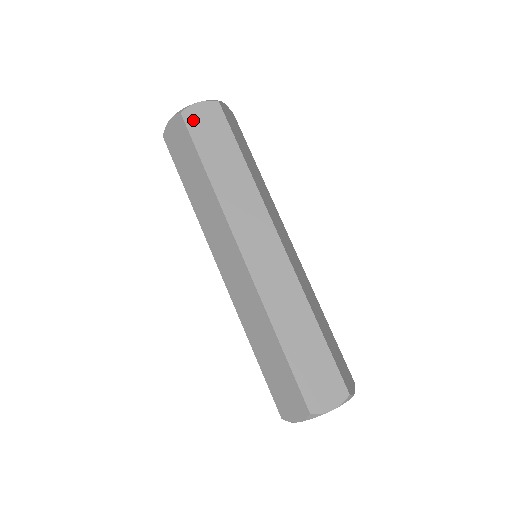
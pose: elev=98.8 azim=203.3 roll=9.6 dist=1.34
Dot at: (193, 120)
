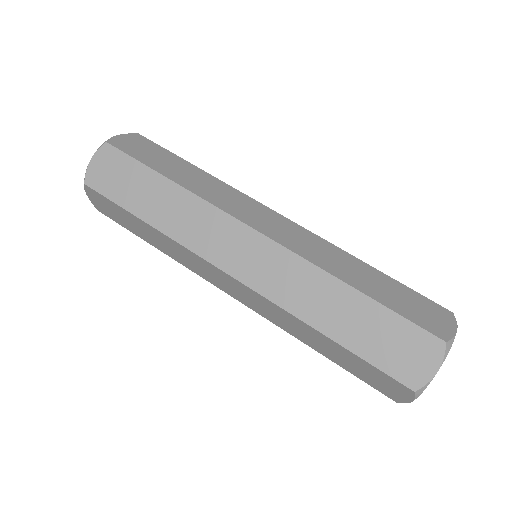
Dot at: (98, 181)
